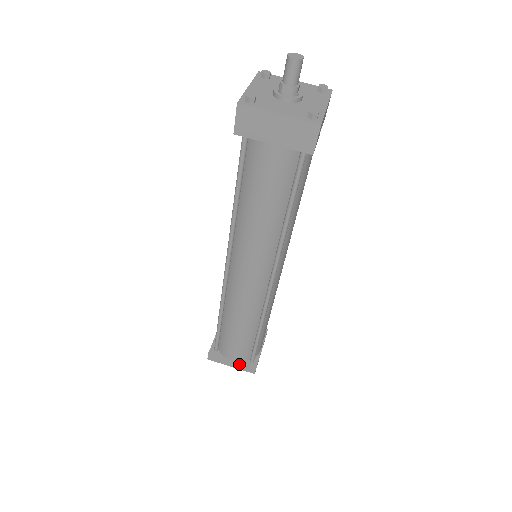
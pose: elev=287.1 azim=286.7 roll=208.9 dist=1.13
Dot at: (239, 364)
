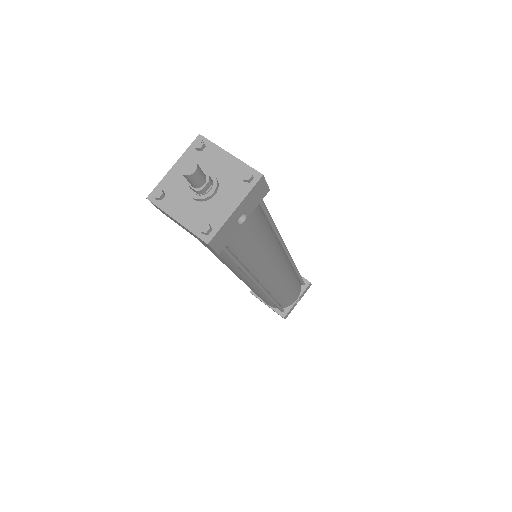
Dot at: (272, 309)
